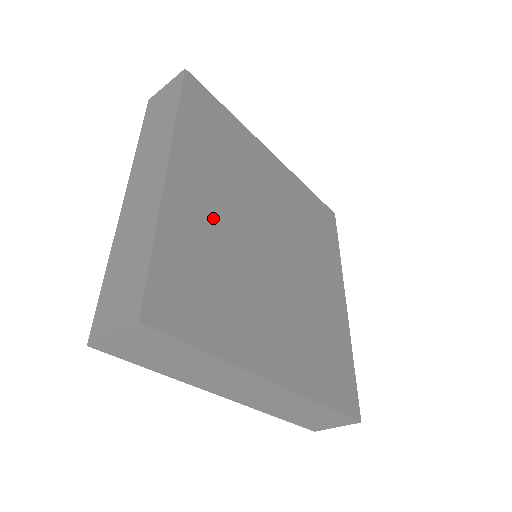
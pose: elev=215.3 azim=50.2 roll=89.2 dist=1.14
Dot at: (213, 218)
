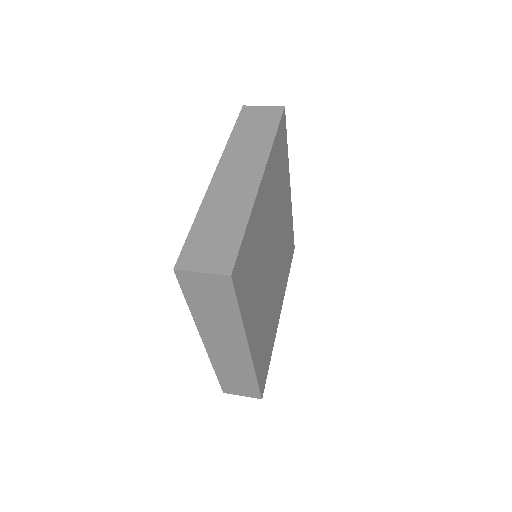
Dot at: (261, 319)
